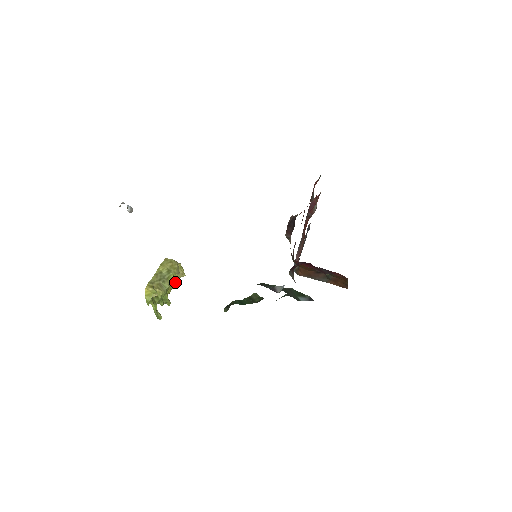
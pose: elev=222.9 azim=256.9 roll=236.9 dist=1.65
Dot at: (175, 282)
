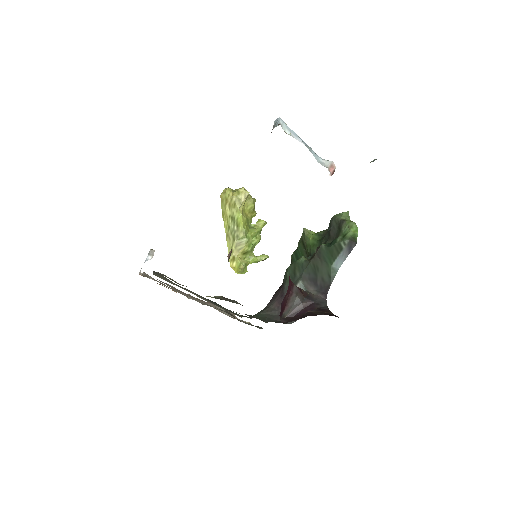
Dot at: (249, 204)
